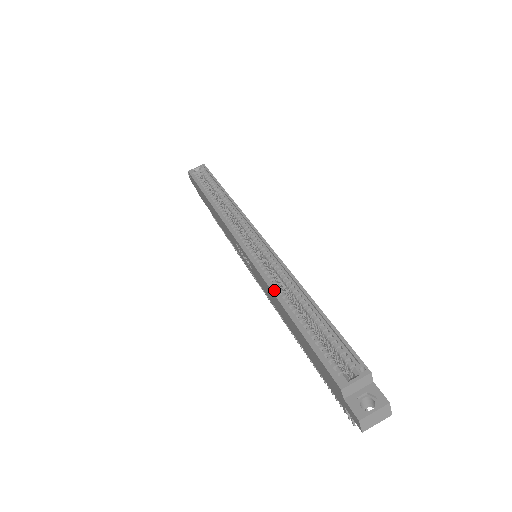
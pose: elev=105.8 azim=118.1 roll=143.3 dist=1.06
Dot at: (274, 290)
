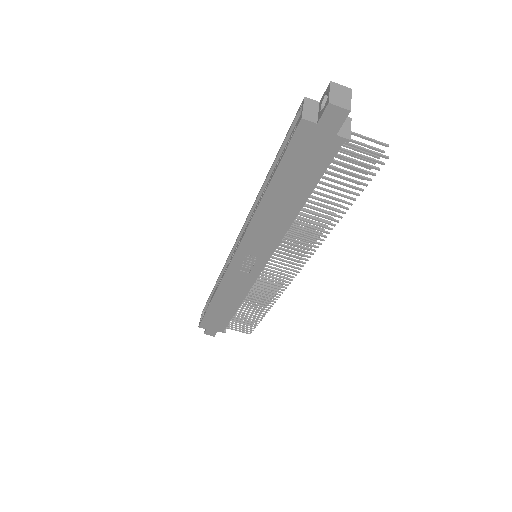
Dot at: occluded
